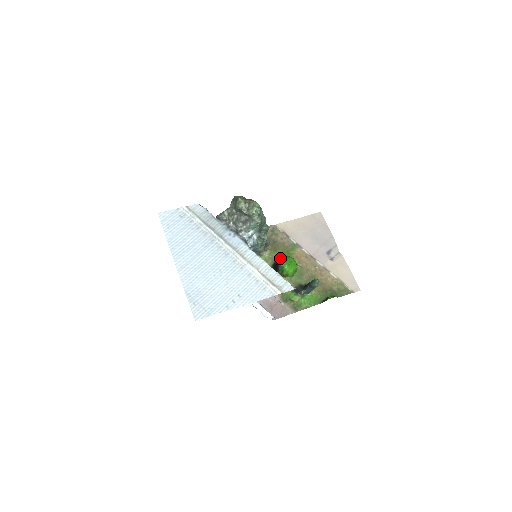
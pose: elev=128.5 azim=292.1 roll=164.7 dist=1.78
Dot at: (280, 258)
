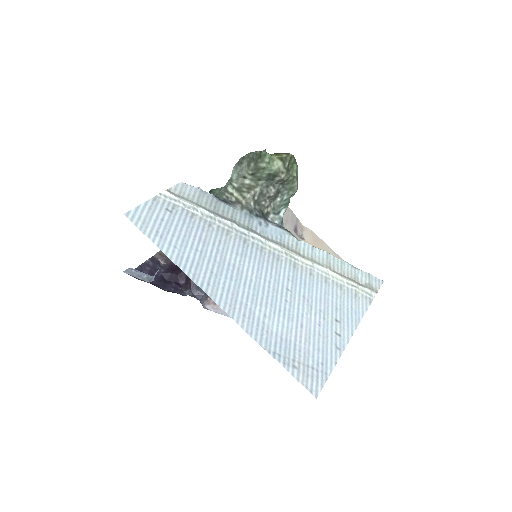
Dot at: occluded
